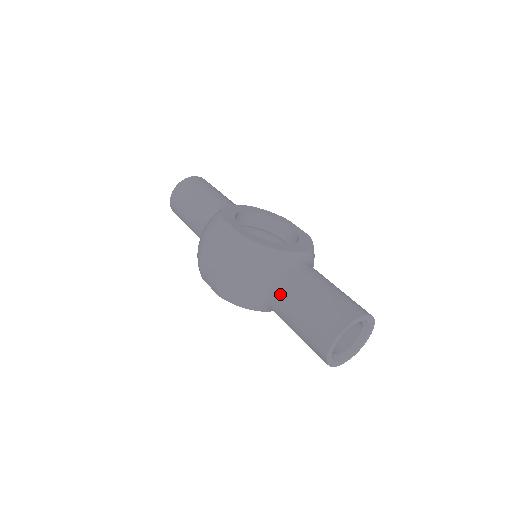
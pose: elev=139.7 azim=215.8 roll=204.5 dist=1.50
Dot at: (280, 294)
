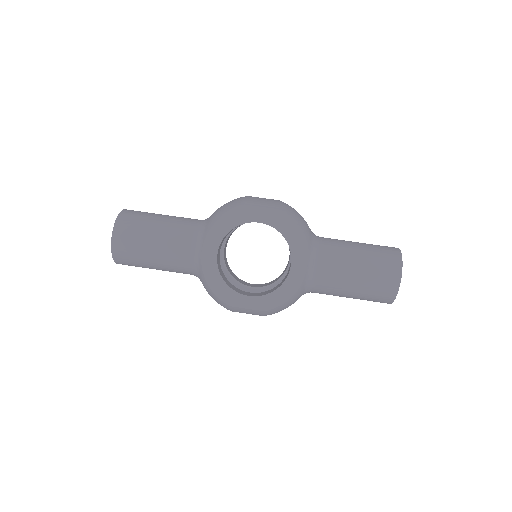
Dot at: occluded
